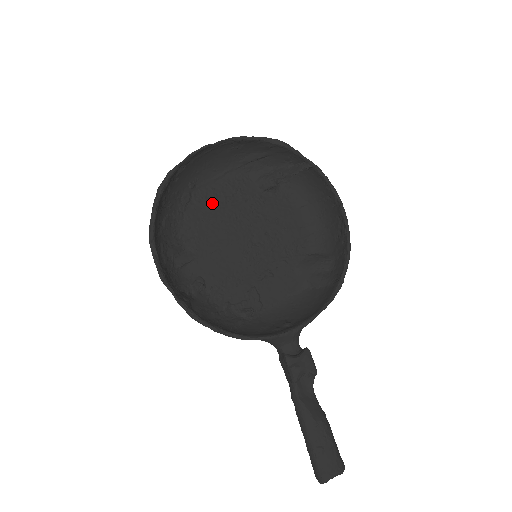
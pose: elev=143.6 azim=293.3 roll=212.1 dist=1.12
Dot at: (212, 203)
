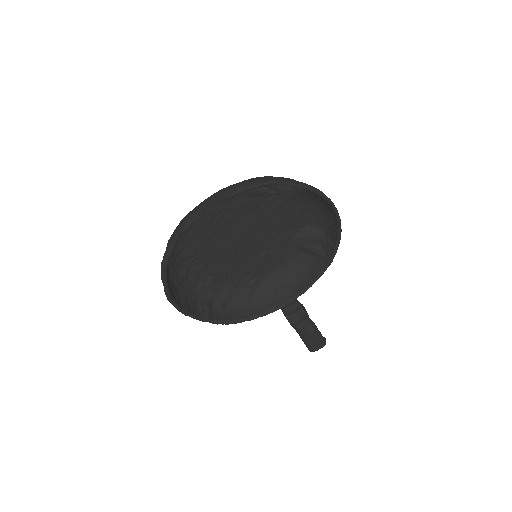
Dot at: (207, 226)
